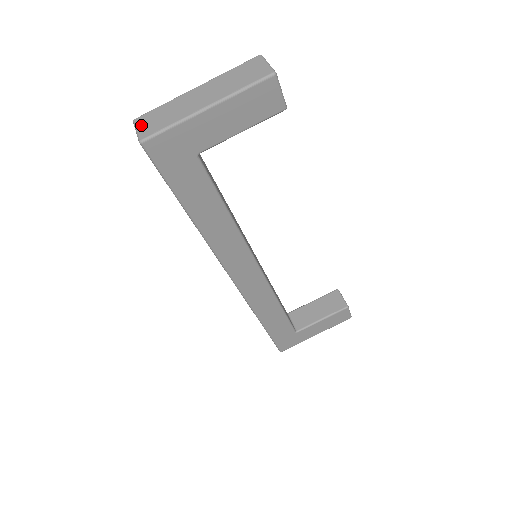
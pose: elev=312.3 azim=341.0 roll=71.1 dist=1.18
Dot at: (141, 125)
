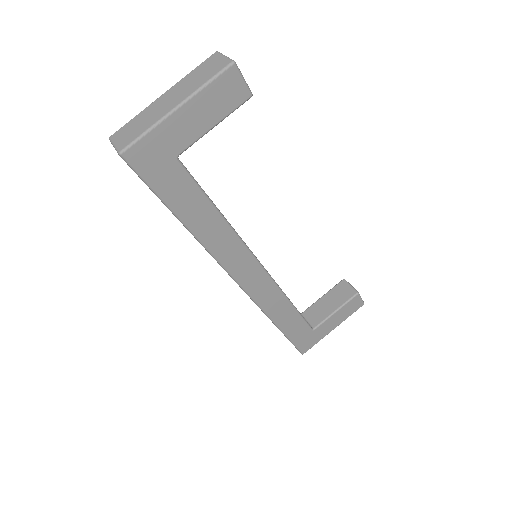
Dot at: (117, 139)
